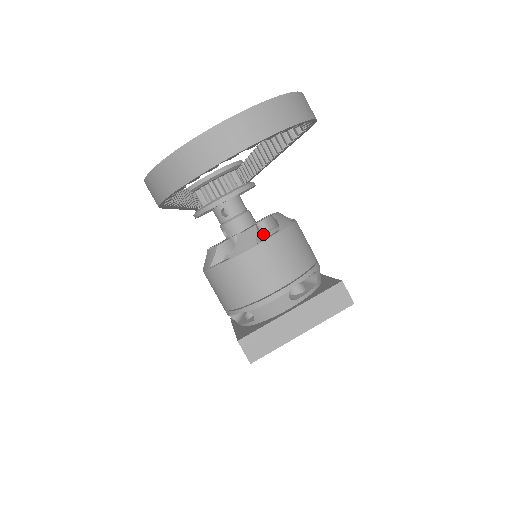
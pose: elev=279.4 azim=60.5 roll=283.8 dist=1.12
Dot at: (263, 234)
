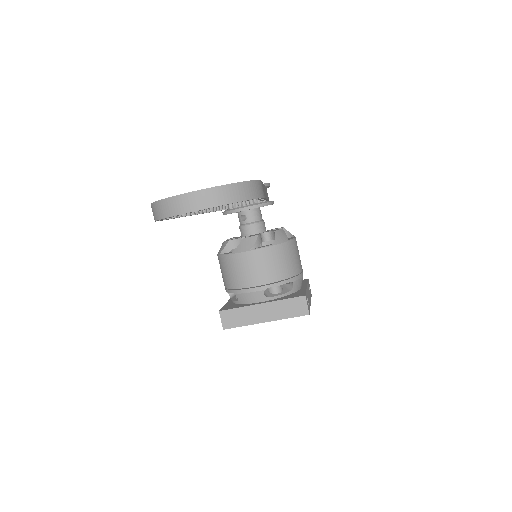
Dot at: occluded
